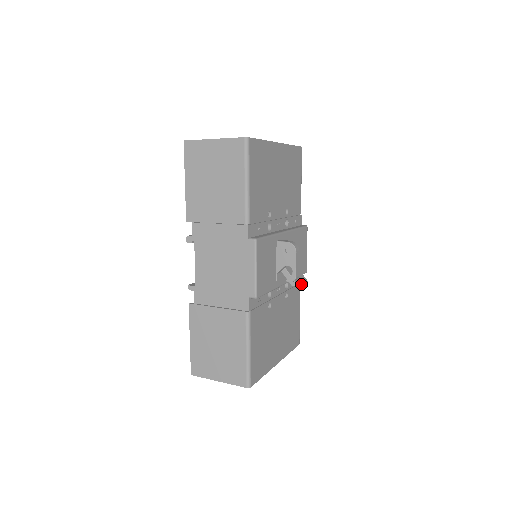
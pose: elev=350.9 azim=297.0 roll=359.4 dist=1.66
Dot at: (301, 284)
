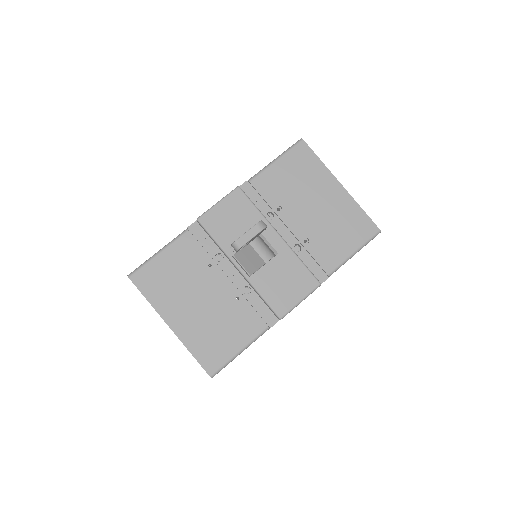
Dot at: (239, 261)
